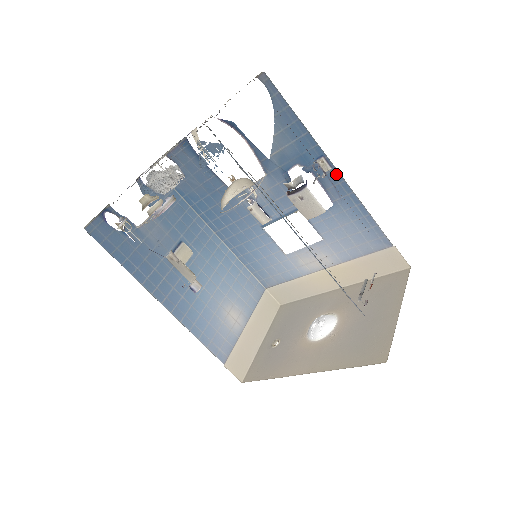
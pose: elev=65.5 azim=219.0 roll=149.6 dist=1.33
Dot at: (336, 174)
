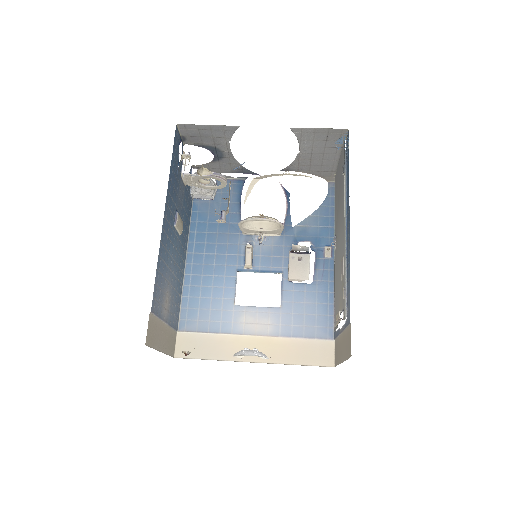
Dot at: (331, 262)
